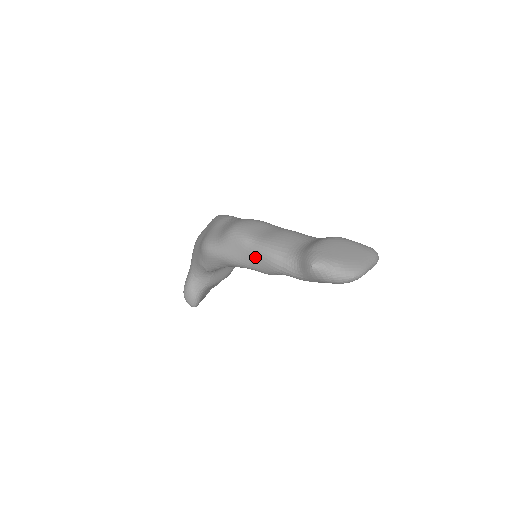
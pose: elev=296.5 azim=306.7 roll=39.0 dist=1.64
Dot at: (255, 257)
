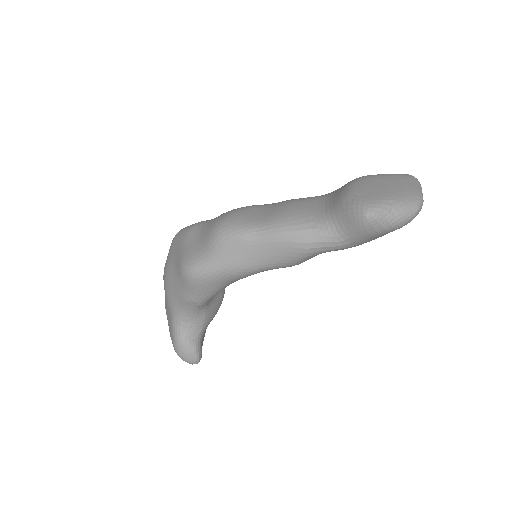
Dot at: (270, 249)
